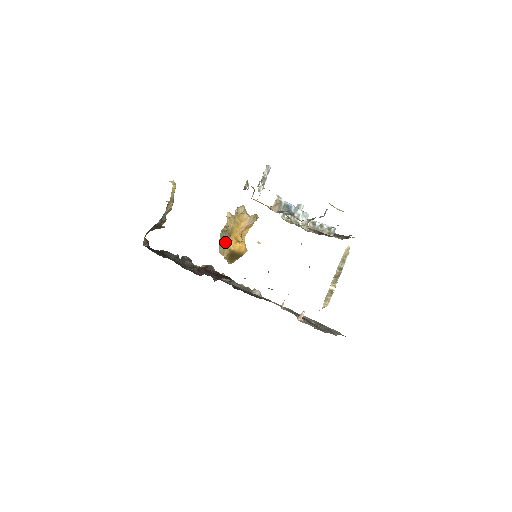
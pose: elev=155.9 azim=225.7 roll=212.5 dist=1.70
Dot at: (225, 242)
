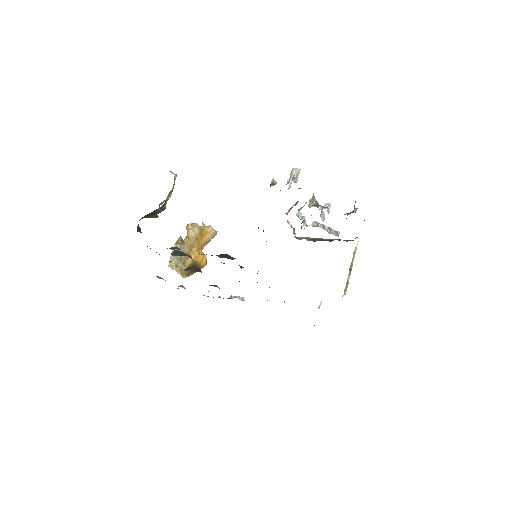
Dot at: occluded
